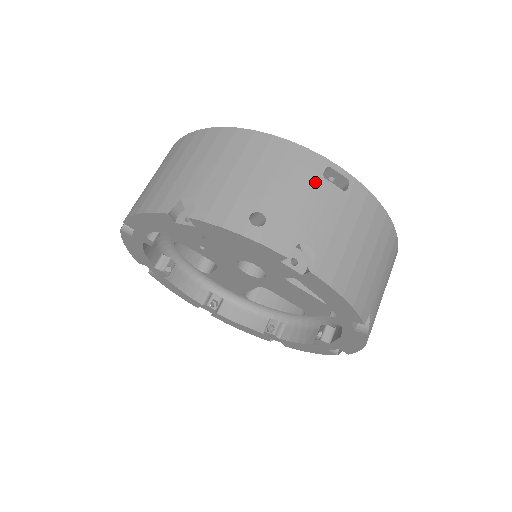
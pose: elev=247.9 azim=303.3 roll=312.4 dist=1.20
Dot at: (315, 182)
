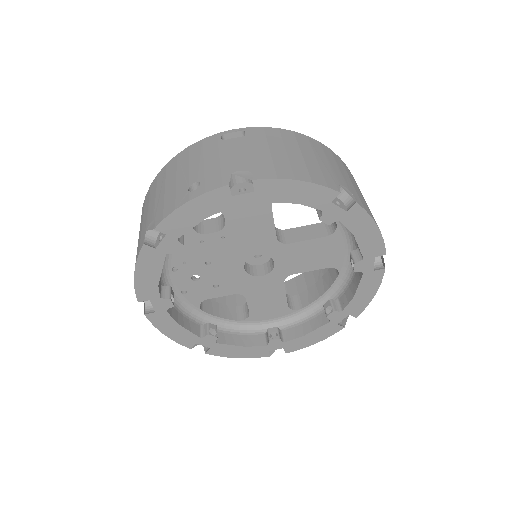
Dot at: (219, 146)
